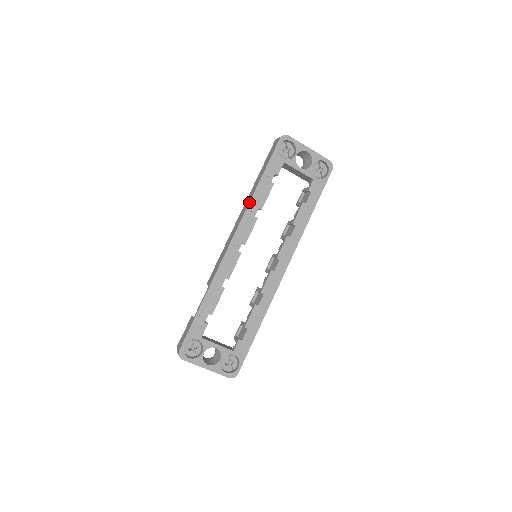
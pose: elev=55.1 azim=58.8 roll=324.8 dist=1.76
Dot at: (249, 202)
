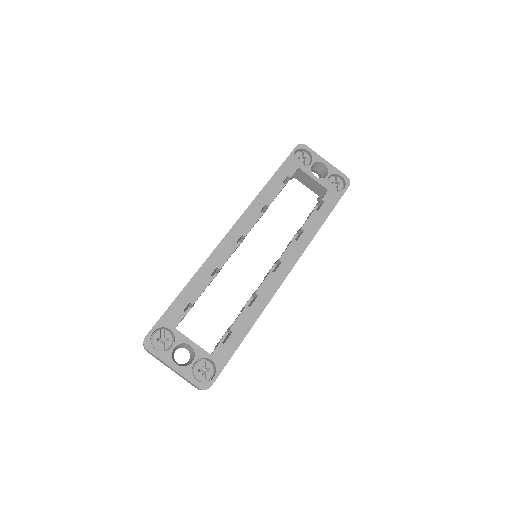
Dot at: (256, 196)
